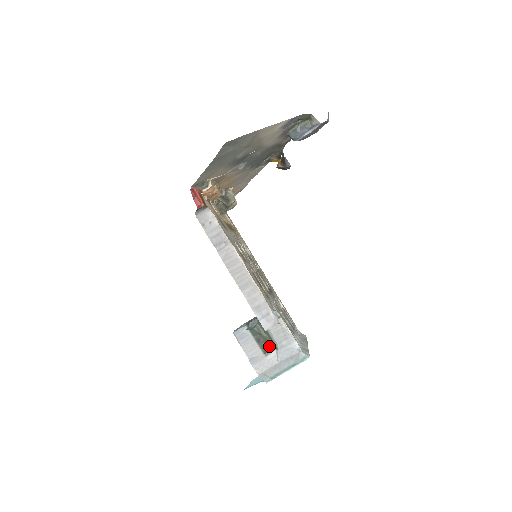
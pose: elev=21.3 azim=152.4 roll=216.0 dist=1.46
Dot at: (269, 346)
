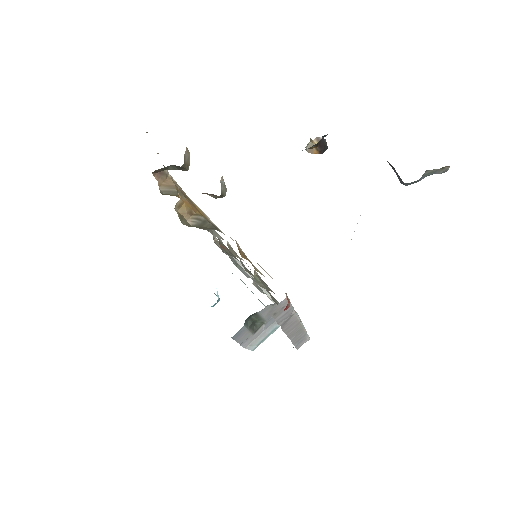
Dot at: (258, 325)
